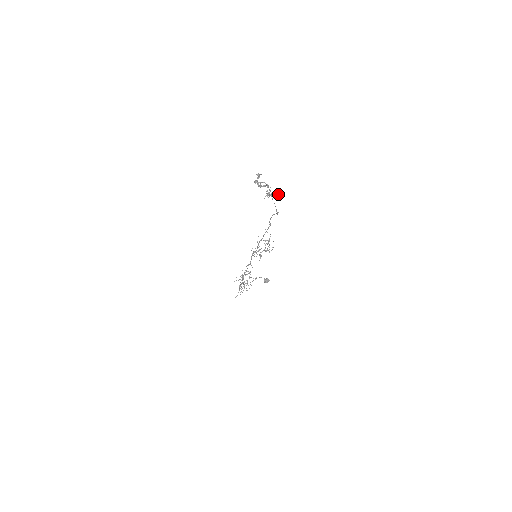
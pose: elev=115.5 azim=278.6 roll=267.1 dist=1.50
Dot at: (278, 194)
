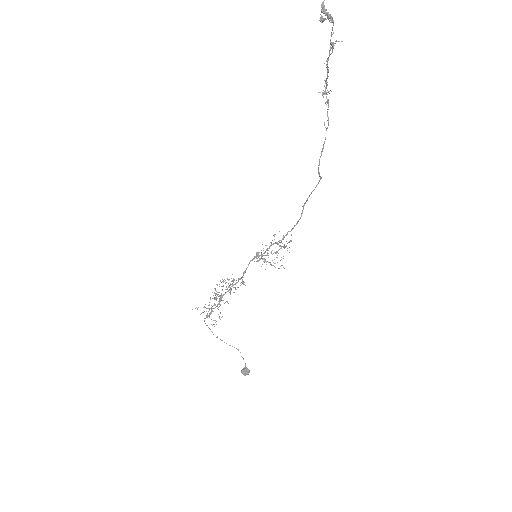
Dot at: occluded
